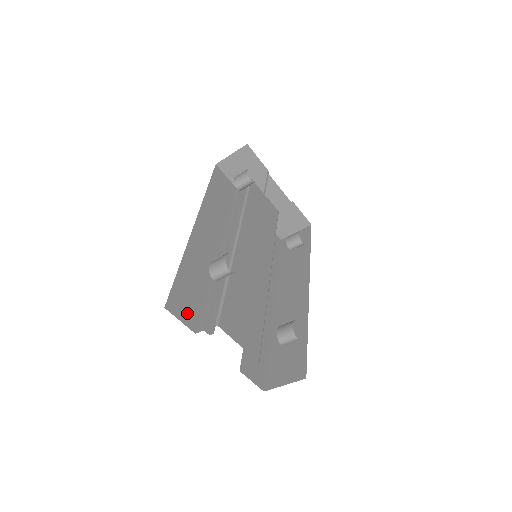
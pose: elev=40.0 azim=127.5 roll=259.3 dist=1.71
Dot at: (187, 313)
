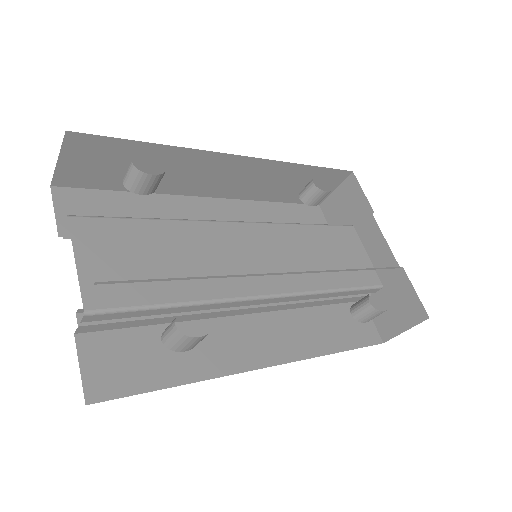
Dot at: occluded
